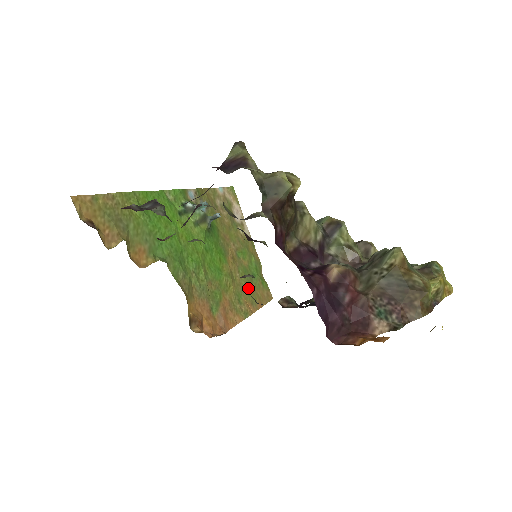
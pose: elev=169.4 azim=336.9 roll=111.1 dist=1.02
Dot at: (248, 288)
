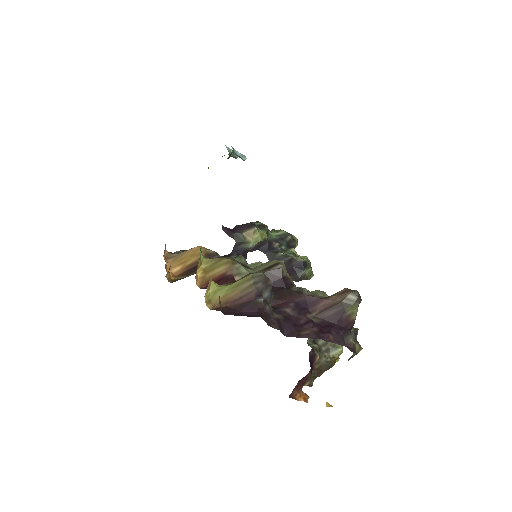
Dot at: occluded
